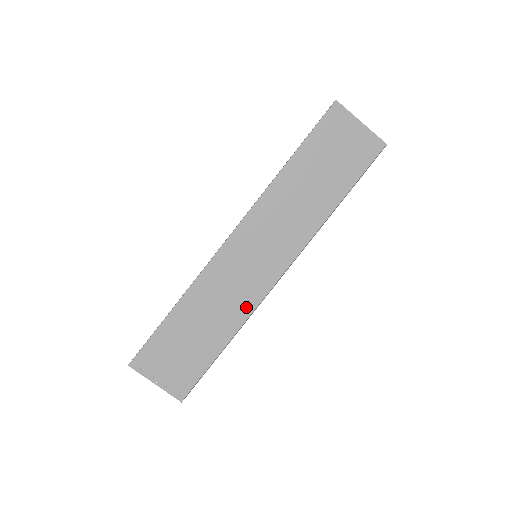
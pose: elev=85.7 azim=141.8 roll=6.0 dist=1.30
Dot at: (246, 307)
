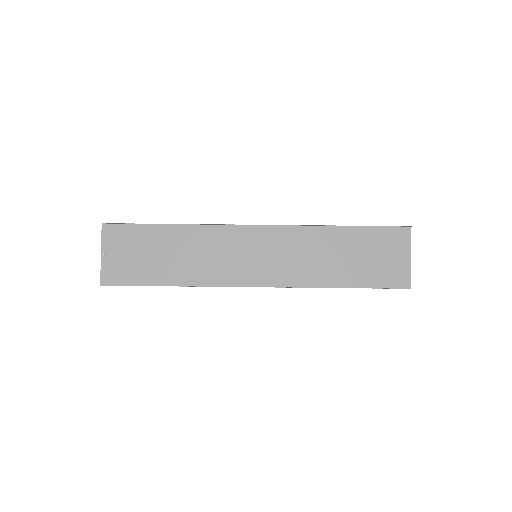
Dot at: (212, 278)
